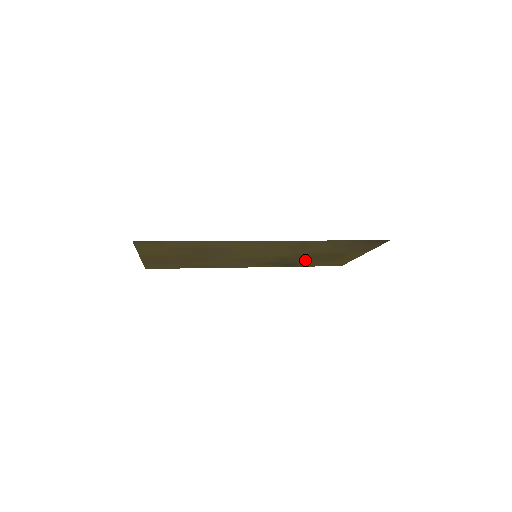
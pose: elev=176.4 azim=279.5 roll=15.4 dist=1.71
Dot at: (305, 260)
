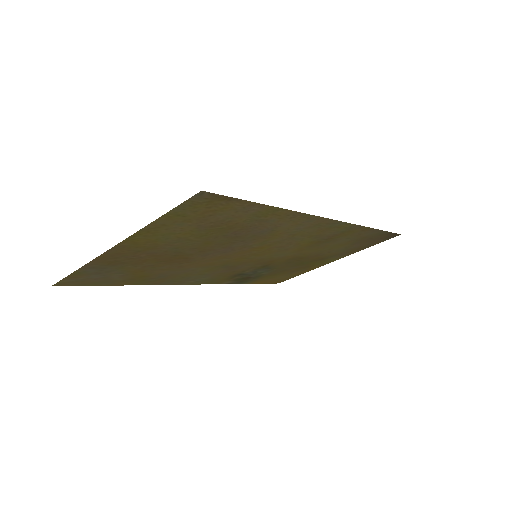
Dot at: (275, 269)
